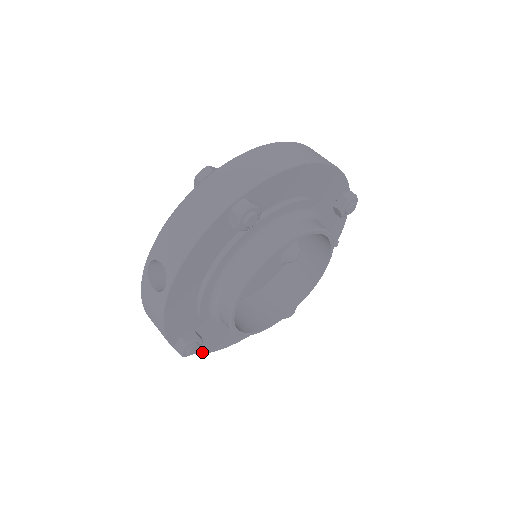
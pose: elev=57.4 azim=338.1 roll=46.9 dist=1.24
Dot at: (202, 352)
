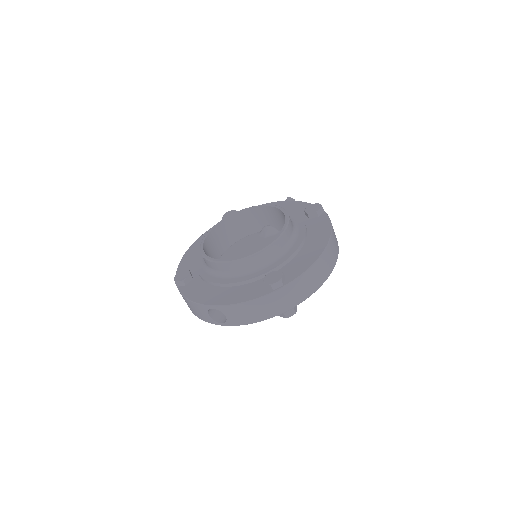
Dot at: occluded
